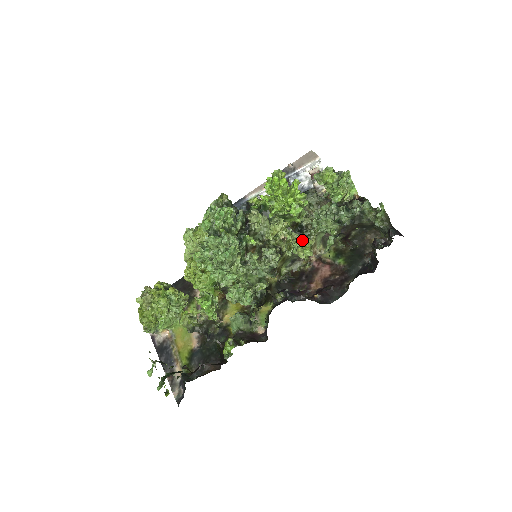
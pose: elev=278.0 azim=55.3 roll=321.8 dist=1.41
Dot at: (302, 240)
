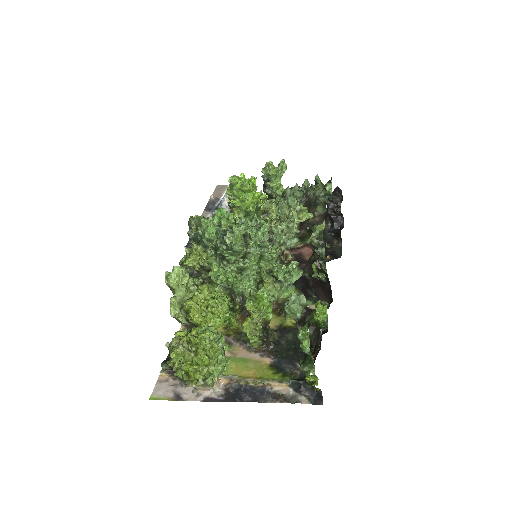
Dot at: occluded
